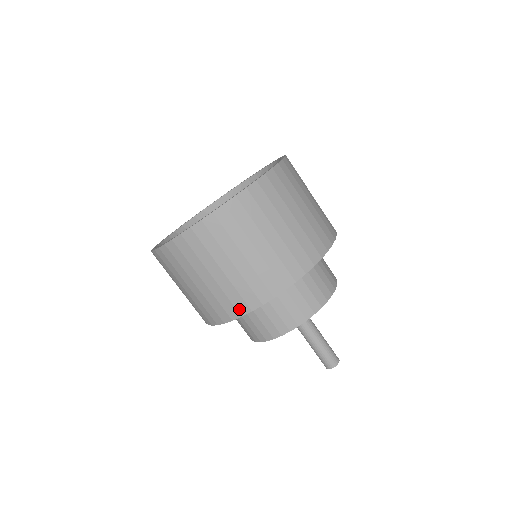
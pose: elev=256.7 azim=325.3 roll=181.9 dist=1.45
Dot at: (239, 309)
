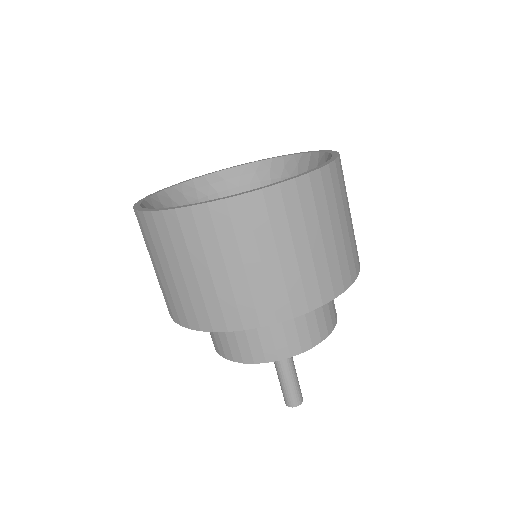
Dot at: (278, 312)
